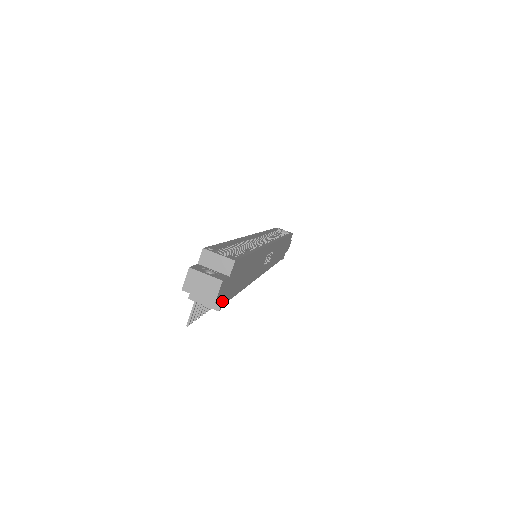
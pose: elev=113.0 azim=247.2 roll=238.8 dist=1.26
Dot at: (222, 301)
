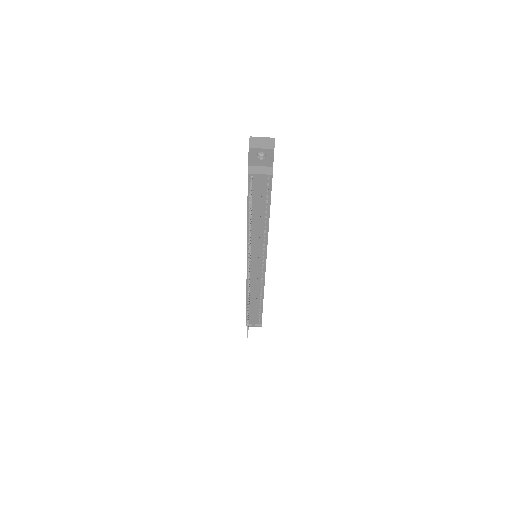
Dot at: occluded
